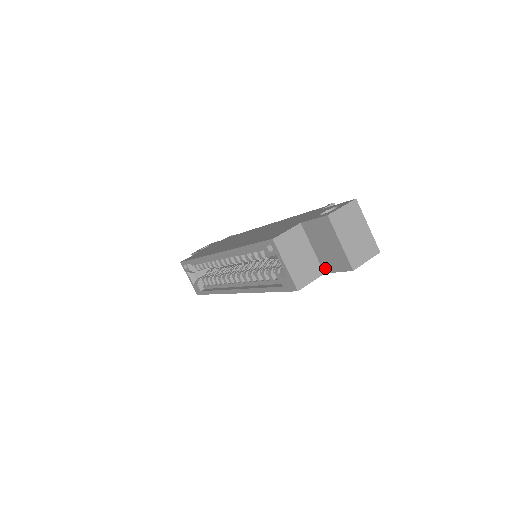
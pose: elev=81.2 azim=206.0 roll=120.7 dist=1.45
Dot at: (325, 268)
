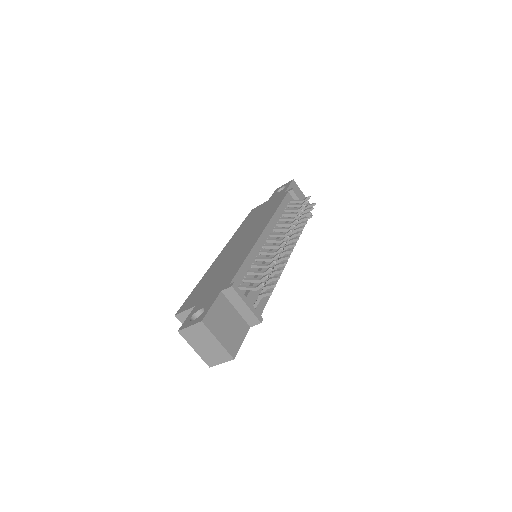
Dot at: occluded
